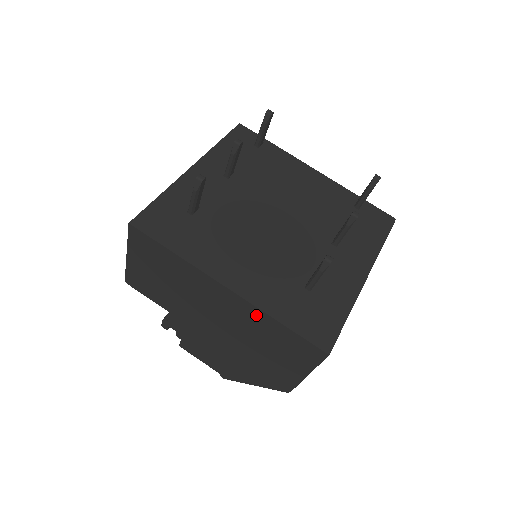
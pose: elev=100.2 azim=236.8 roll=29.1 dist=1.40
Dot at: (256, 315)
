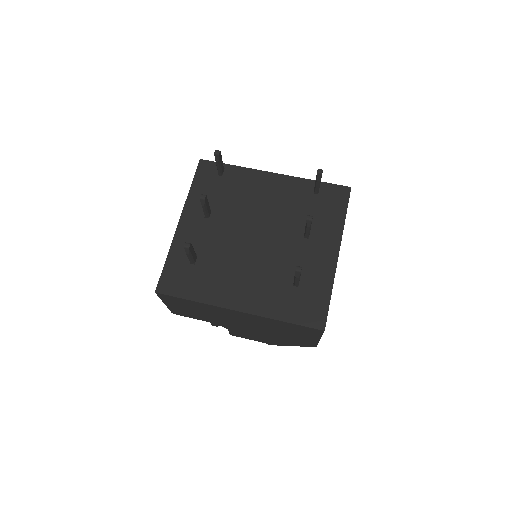
Dot at: (266, 320)
